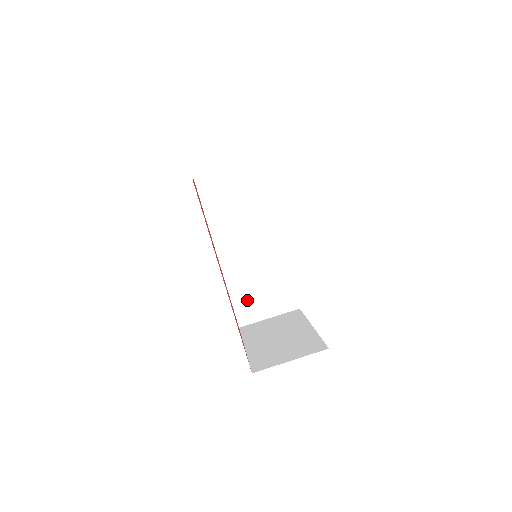
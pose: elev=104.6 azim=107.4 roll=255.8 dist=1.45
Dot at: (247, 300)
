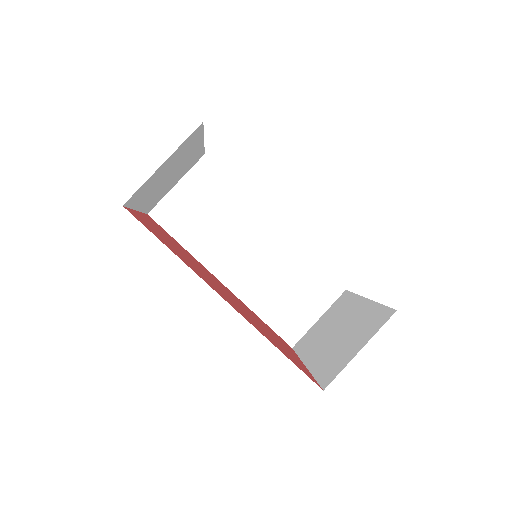
Dot at: (283, 313)
